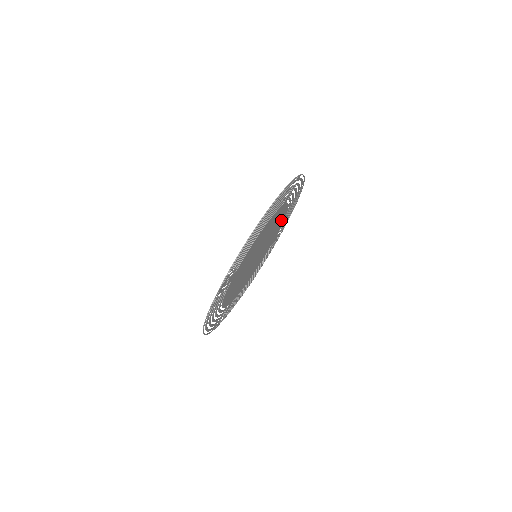
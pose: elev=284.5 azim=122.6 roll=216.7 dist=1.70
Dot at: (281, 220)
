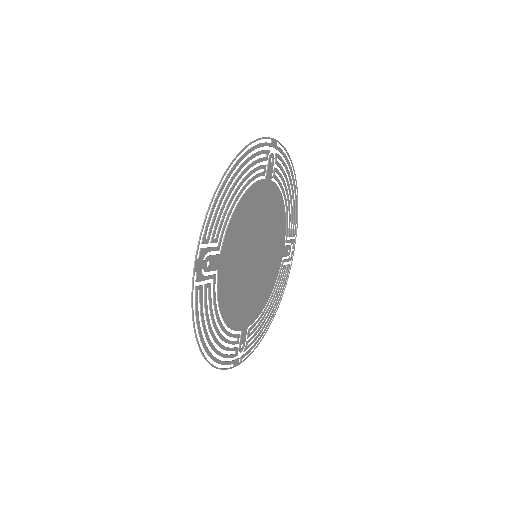
Dot at: (279, 216)
